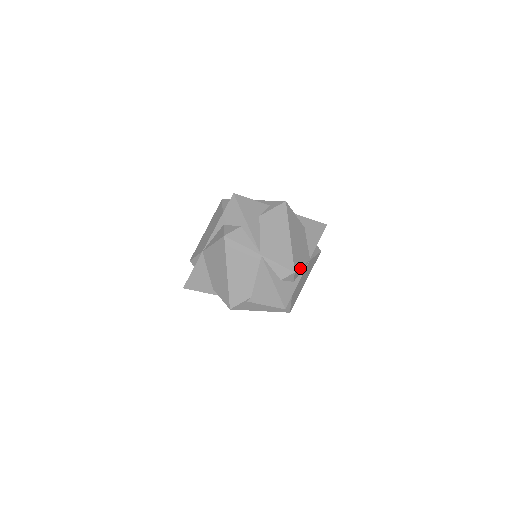
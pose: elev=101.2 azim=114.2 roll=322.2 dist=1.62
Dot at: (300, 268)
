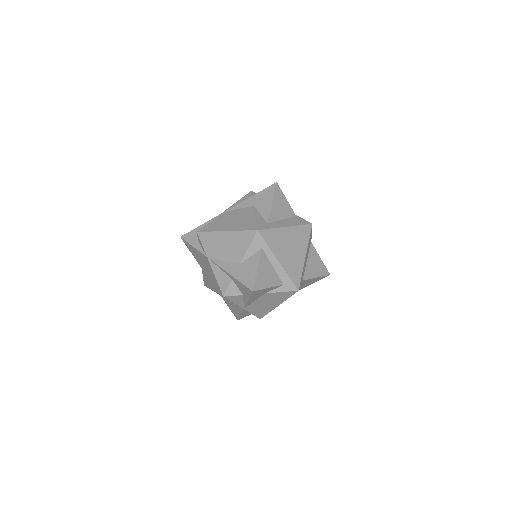
Dot at: occluded
